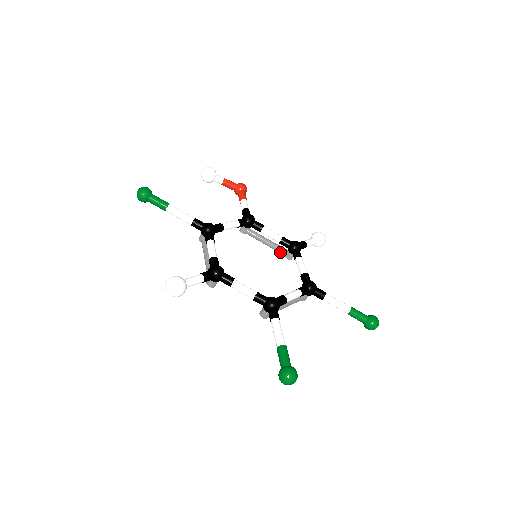
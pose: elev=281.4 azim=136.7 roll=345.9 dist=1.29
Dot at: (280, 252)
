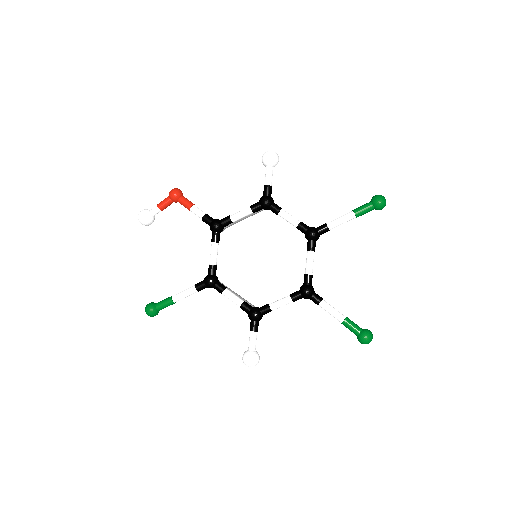
Dot at: occluded
